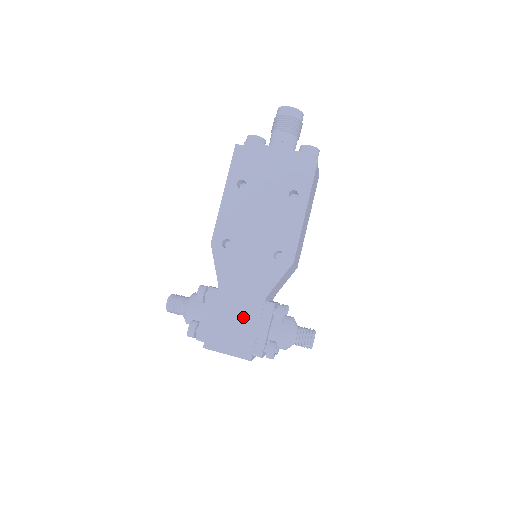
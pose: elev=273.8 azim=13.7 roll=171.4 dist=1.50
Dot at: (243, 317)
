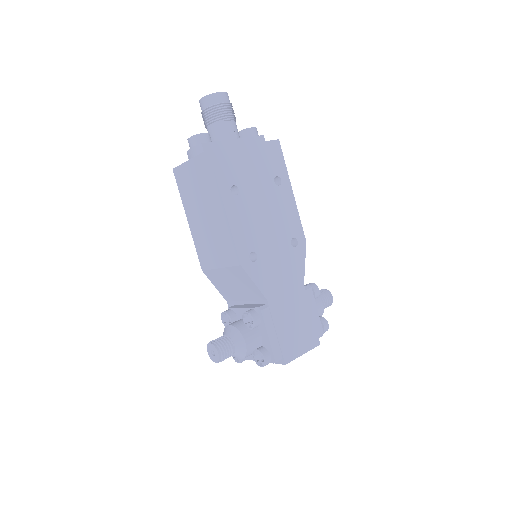
Dot at: (298, 314)
